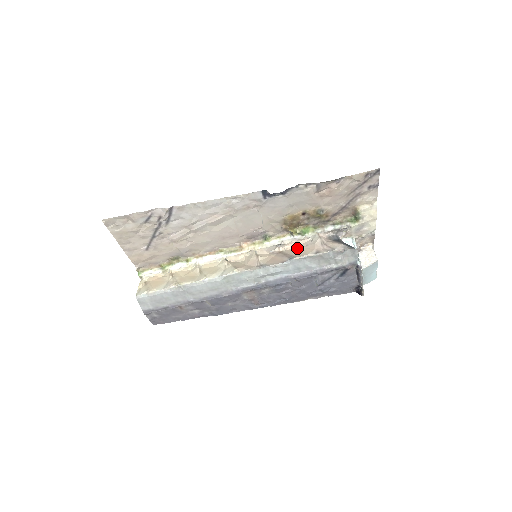
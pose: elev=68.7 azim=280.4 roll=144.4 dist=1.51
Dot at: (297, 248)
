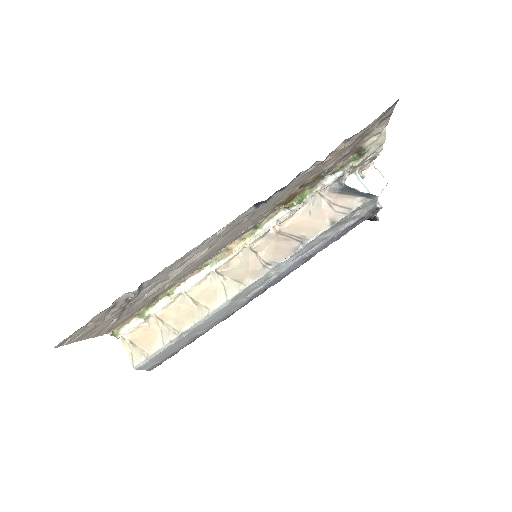
Dot at: (299, 220)
